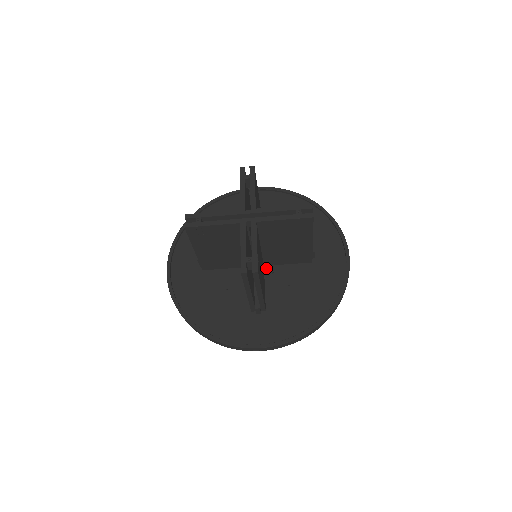
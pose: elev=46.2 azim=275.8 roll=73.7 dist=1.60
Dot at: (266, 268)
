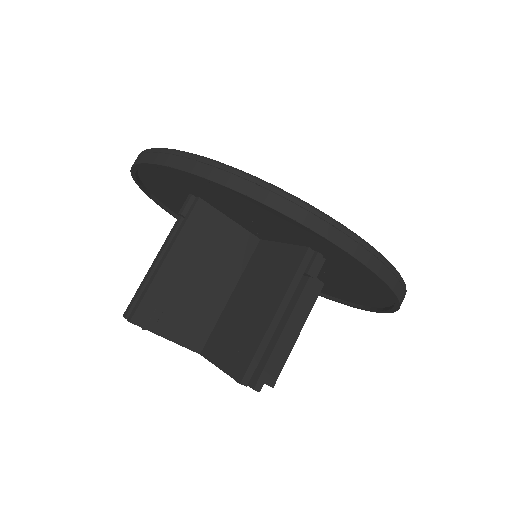
Dot at: occluded
